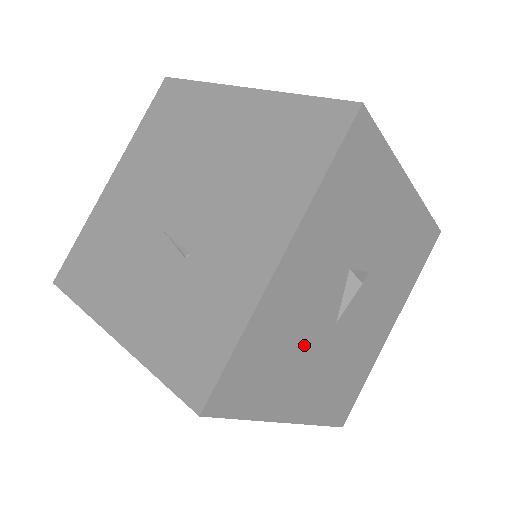
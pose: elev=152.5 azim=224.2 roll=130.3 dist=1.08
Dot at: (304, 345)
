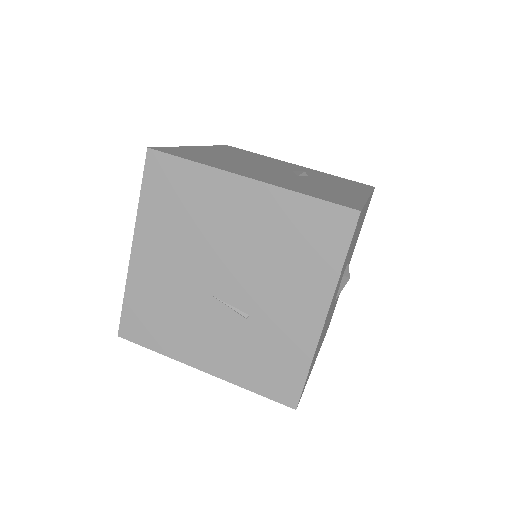
Dot at: occluded
